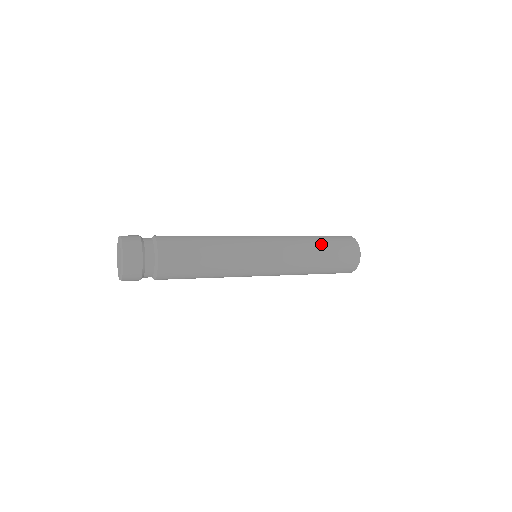
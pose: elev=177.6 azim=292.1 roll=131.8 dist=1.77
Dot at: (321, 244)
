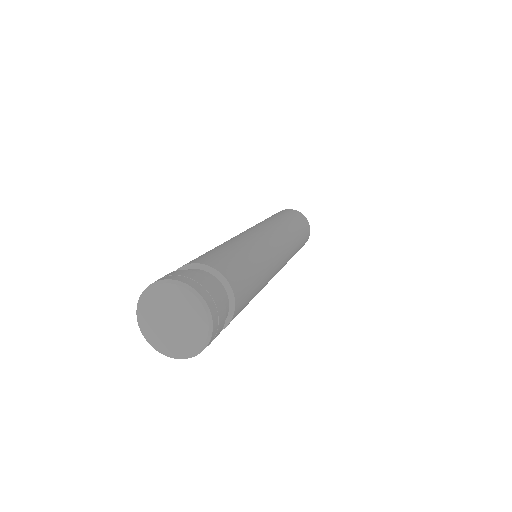
Dot at: (285, 217)
